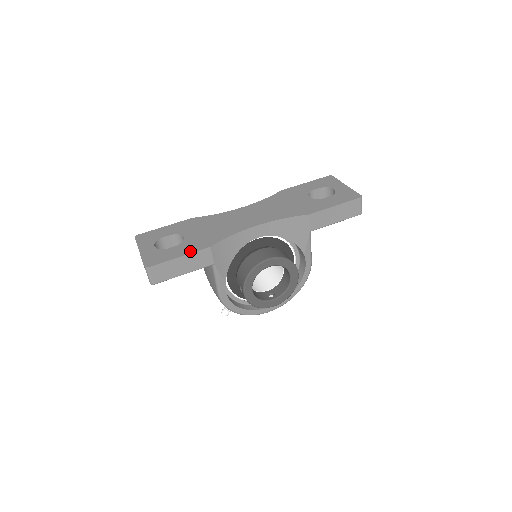
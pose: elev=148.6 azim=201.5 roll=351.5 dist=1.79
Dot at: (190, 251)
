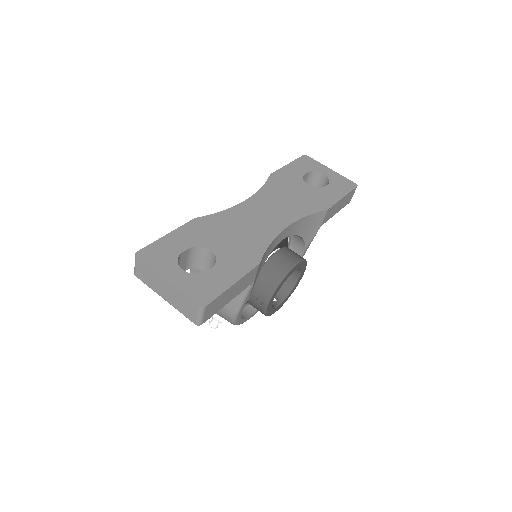
Dot at: (241, 273)
